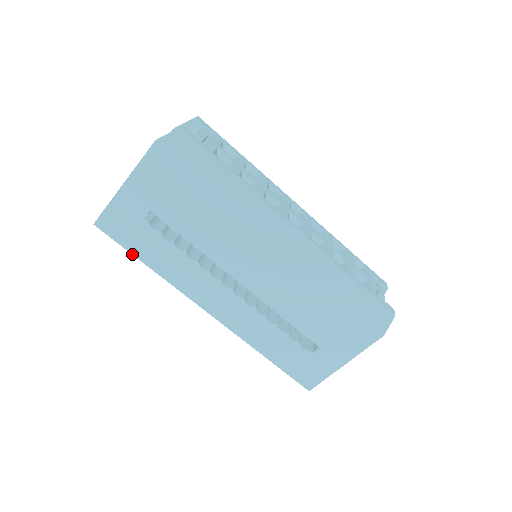
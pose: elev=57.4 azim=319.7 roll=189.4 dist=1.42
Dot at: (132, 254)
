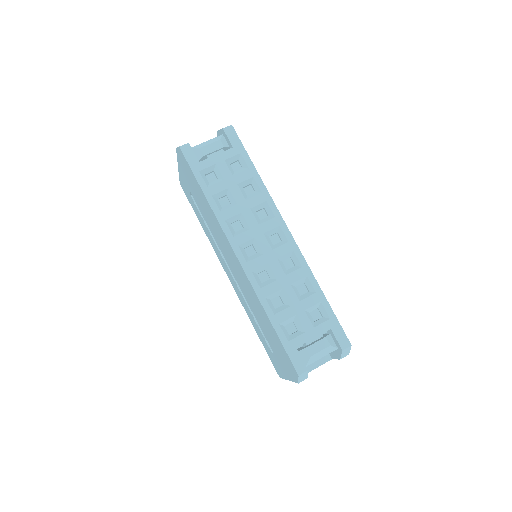
Dot at: (195, 213)
